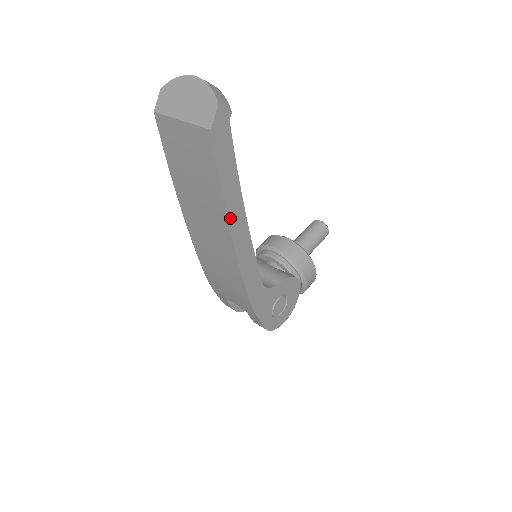
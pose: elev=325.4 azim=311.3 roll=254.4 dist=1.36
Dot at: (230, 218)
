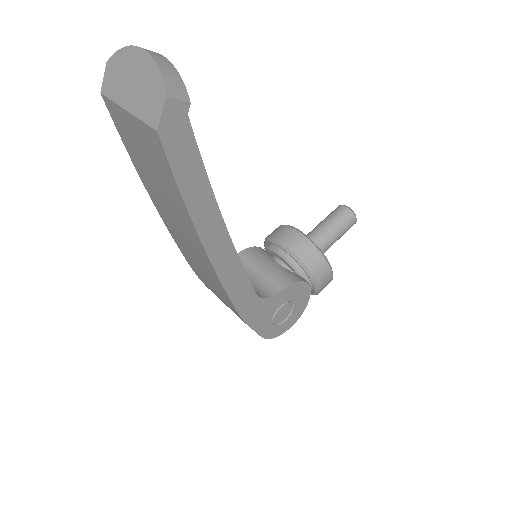
Dot at: (202, 233)
